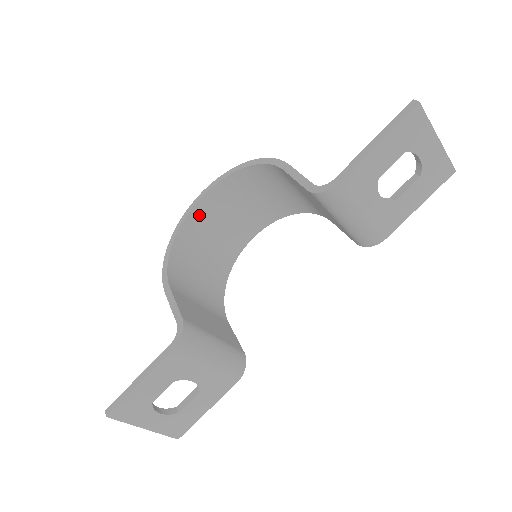
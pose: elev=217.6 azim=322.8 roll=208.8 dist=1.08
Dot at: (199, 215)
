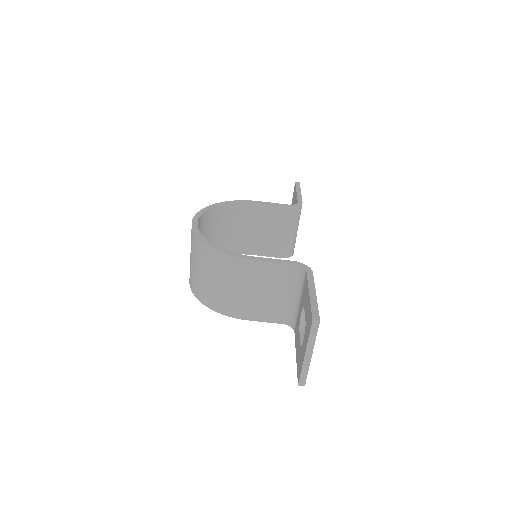
Dot at: occluded
